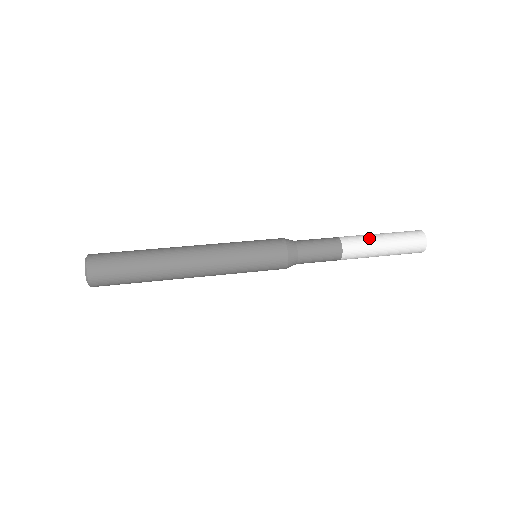
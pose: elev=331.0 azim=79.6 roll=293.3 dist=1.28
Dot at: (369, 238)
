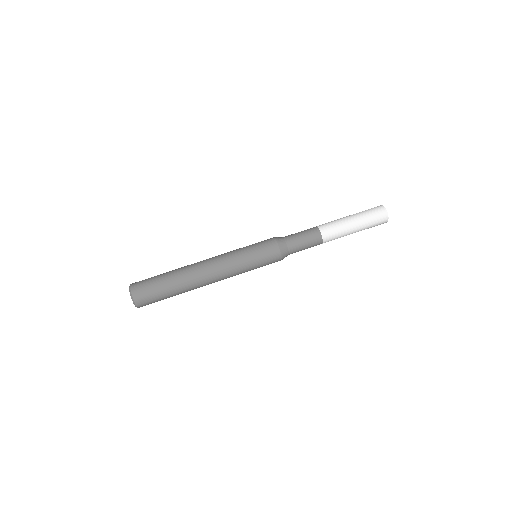
Dot at: (341, 221)
